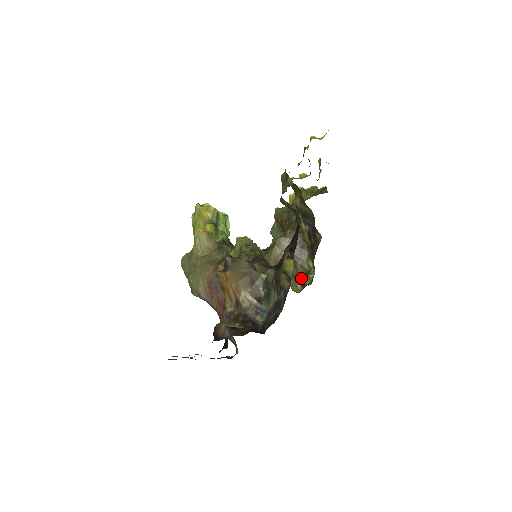
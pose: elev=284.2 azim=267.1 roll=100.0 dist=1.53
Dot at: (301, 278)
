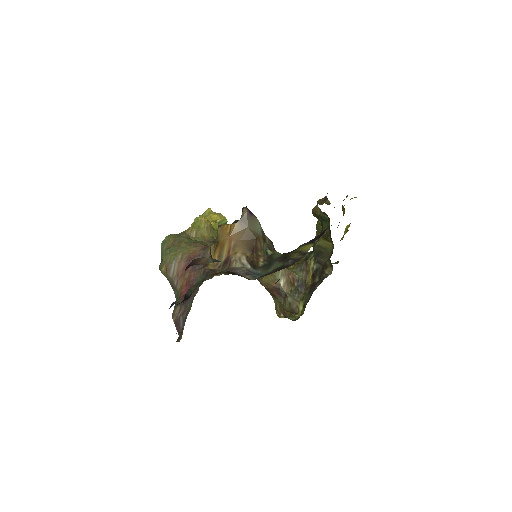
Dot at: (286, 311)
